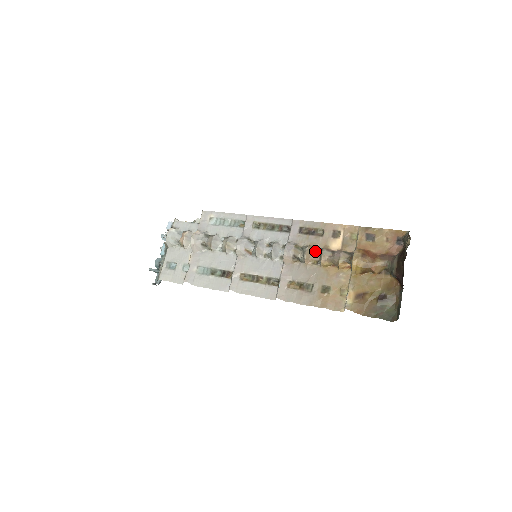
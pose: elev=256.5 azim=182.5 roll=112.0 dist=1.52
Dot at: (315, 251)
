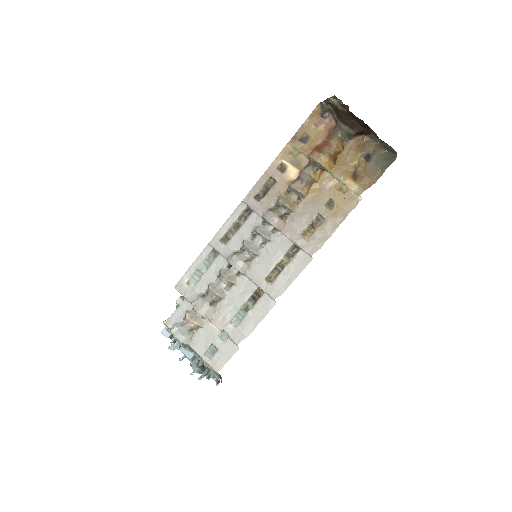
Dot at: (287, 196)
